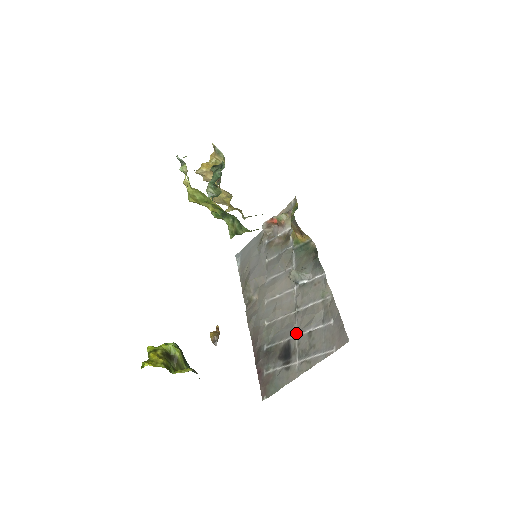
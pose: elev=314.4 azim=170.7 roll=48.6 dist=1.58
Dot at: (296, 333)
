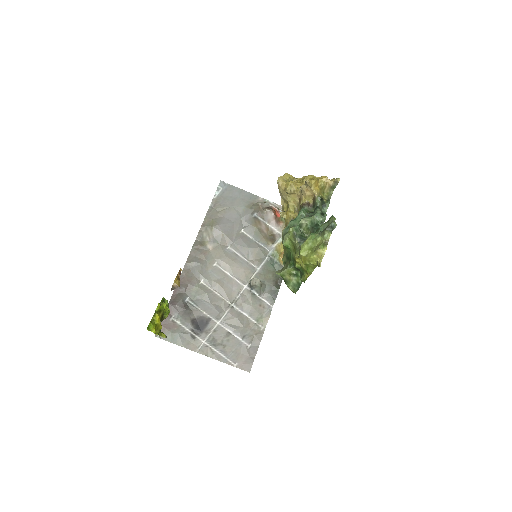
Dot at: (220, 321)
